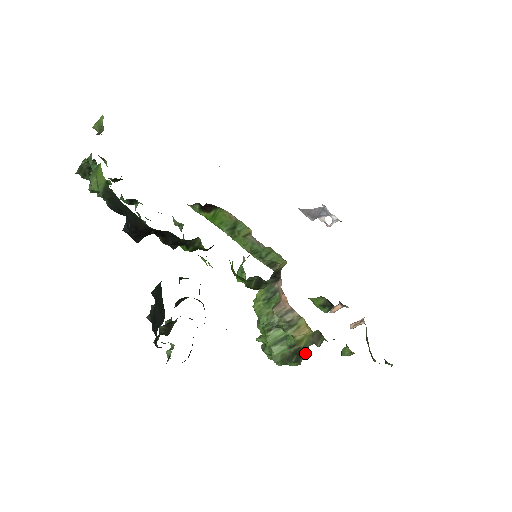
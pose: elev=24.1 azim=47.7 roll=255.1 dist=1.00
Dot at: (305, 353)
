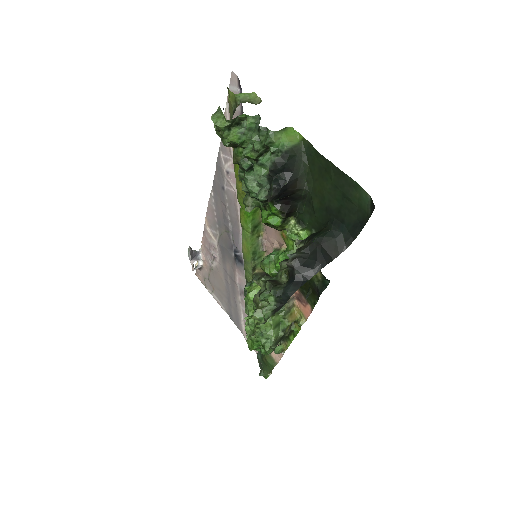
Dot at: occluded
